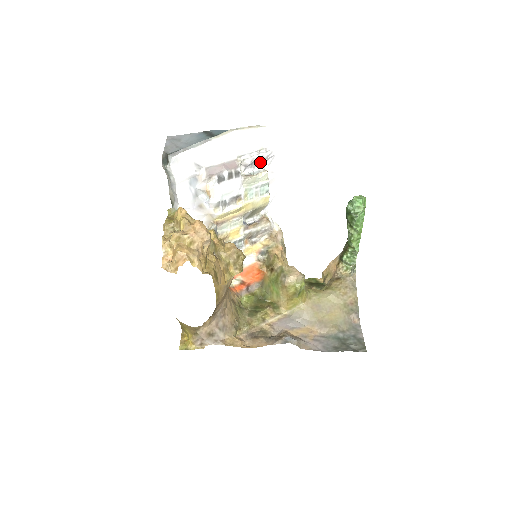
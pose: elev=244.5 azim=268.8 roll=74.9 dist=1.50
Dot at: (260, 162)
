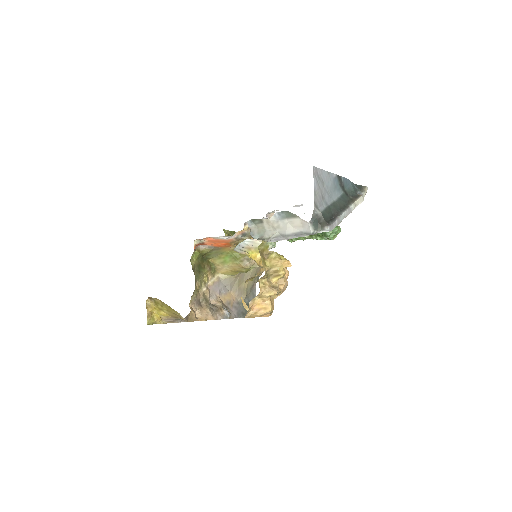
Dot at: occluded
